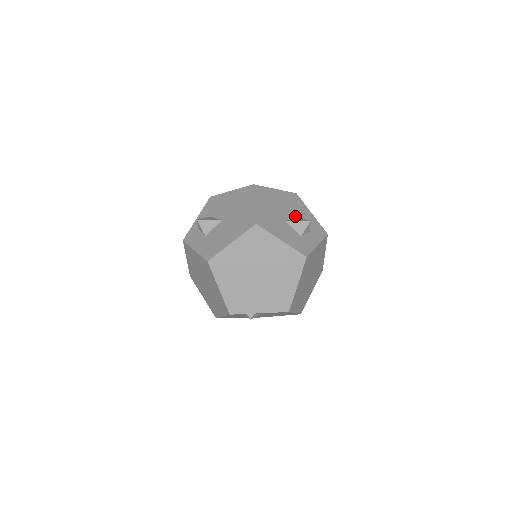
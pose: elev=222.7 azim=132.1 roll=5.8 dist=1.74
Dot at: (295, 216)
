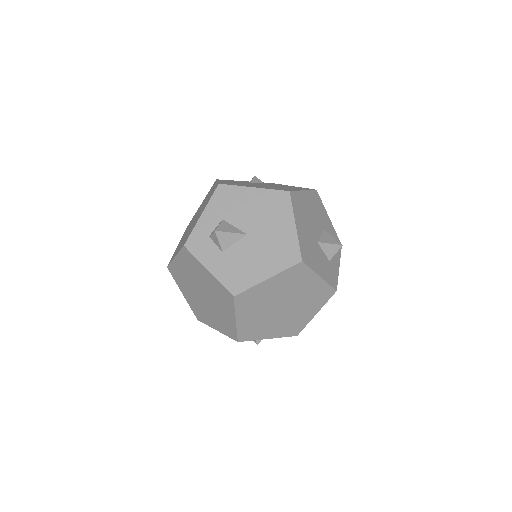
Dot at: (321, 230)
